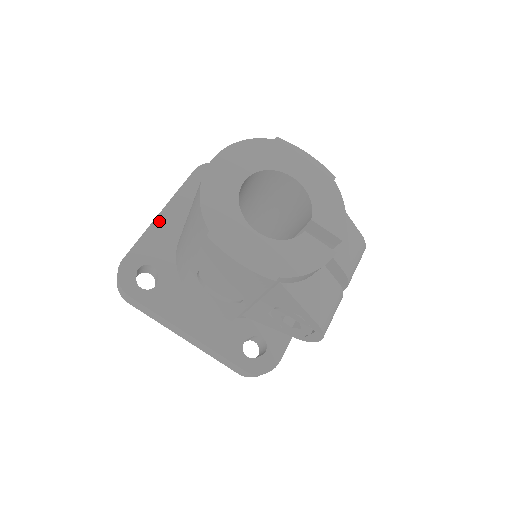
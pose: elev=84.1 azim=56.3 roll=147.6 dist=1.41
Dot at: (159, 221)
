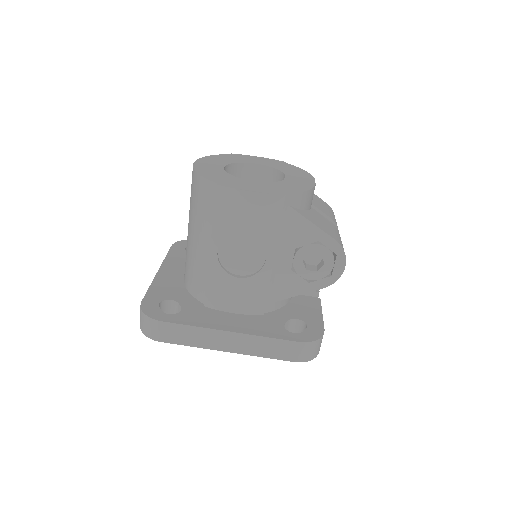
Dot at: (160, 275)
